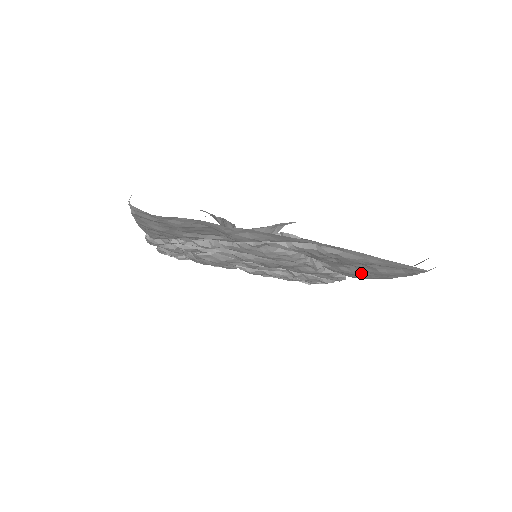
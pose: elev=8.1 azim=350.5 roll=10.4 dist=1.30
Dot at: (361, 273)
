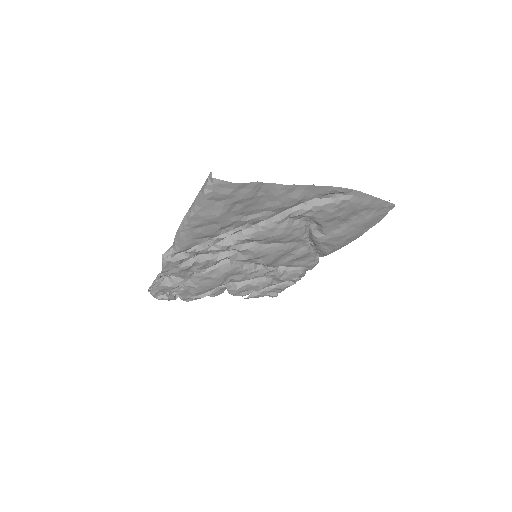
Dot at: (347, 232)
